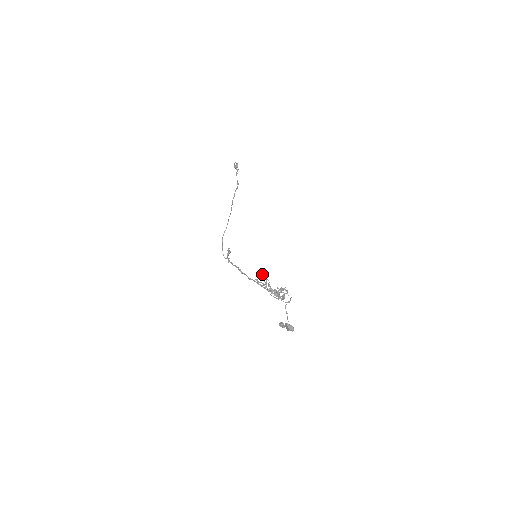
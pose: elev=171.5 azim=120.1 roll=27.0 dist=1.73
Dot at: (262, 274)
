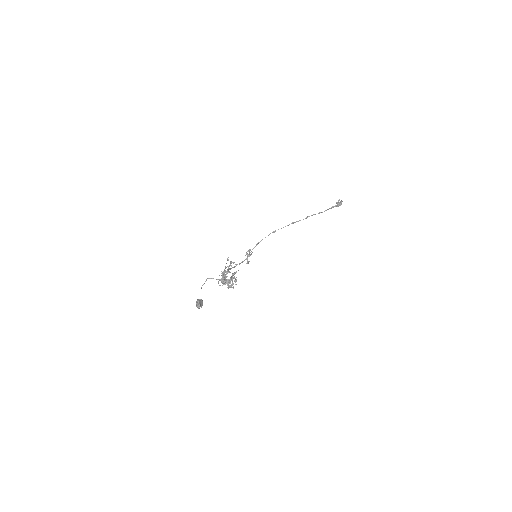
Dot at: (231, 261)
